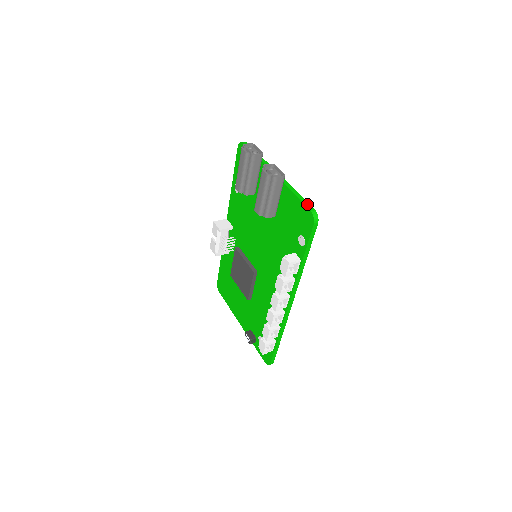
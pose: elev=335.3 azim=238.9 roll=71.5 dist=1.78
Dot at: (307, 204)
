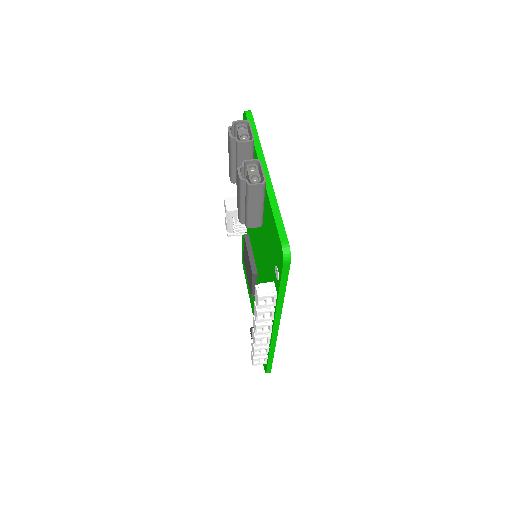
Dot at: (282, 232)
